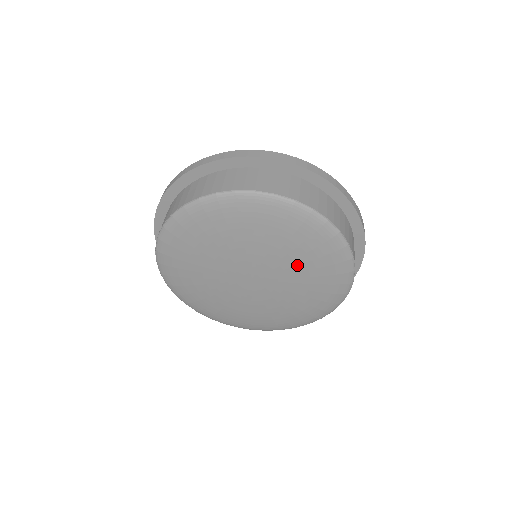
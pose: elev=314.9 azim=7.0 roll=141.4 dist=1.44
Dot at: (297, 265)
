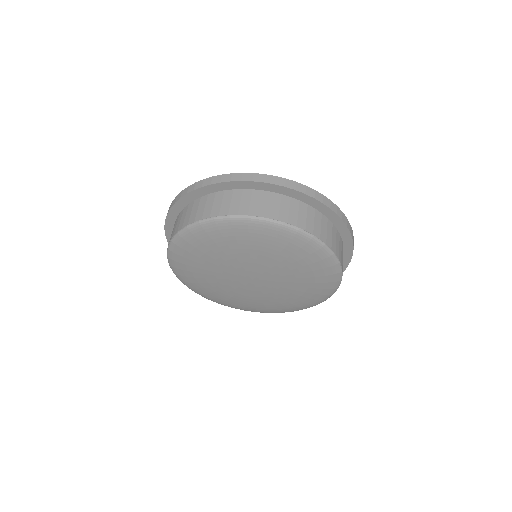
Dot at: (295, 286)
